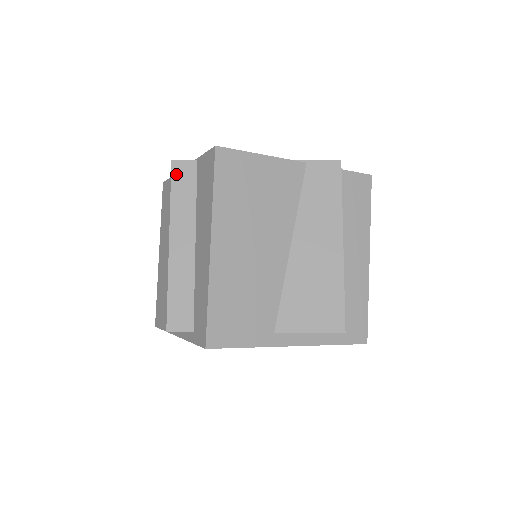
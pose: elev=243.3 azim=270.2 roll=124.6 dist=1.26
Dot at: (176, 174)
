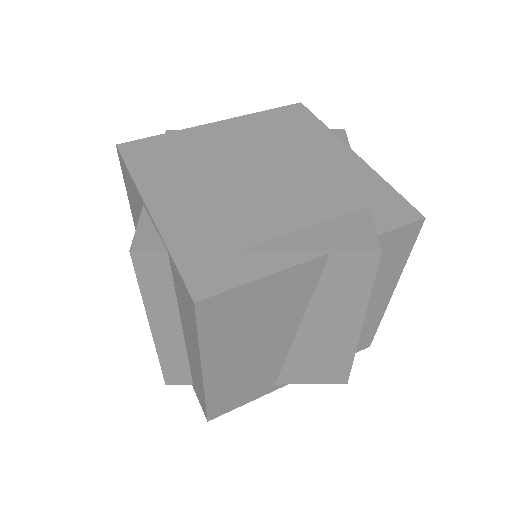
Dot at: (141, 267)
